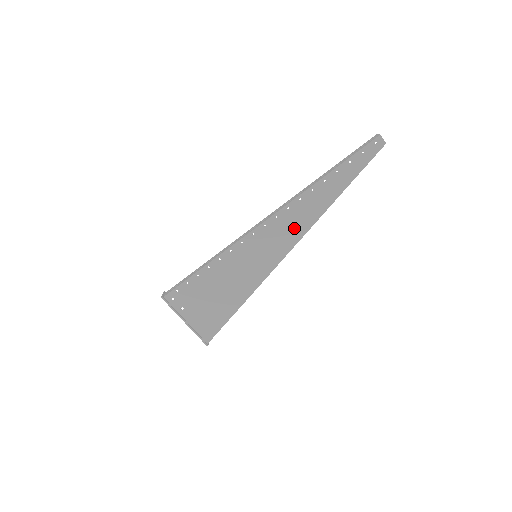
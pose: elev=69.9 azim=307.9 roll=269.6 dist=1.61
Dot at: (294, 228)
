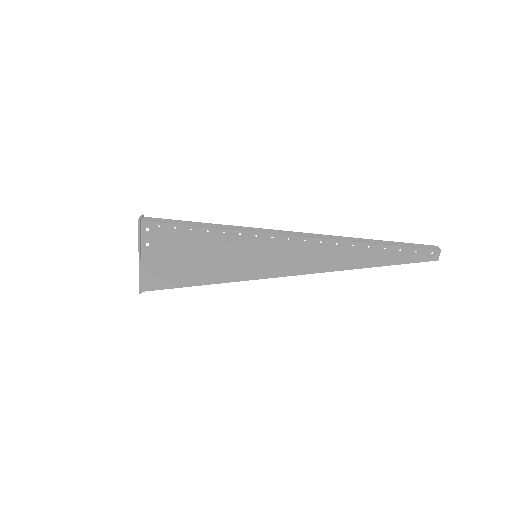
Dot at: (309, 261)
